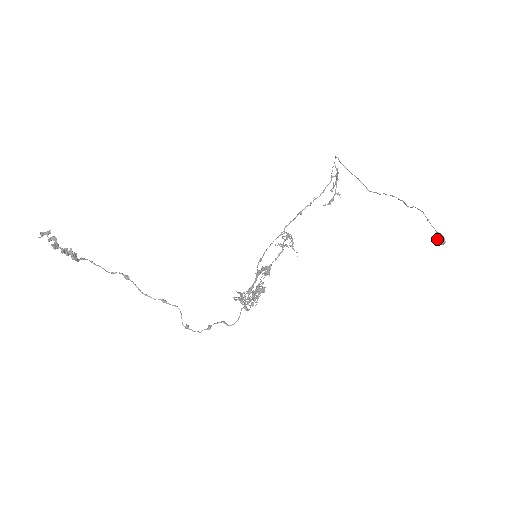
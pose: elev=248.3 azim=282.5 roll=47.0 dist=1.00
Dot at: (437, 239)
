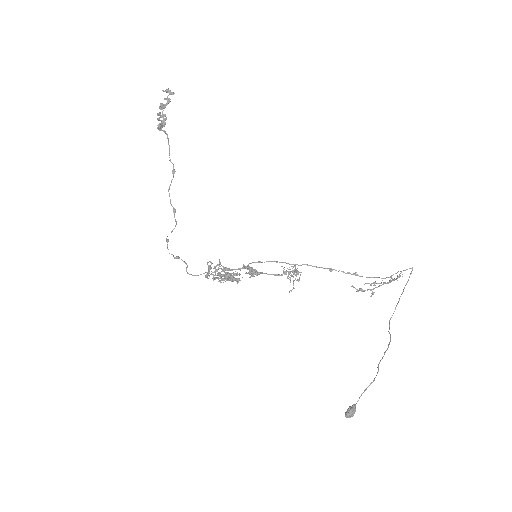
Dot at: (348, 408)
